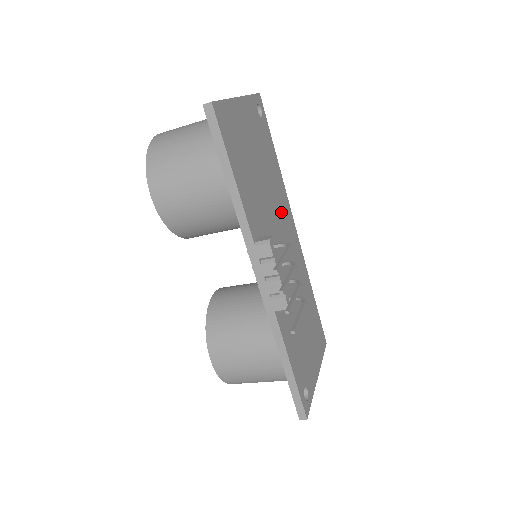
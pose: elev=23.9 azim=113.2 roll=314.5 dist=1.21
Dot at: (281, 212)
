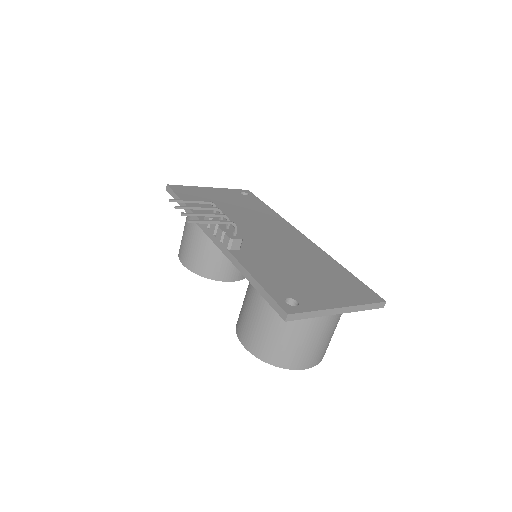
Dot at: (269, 224)
